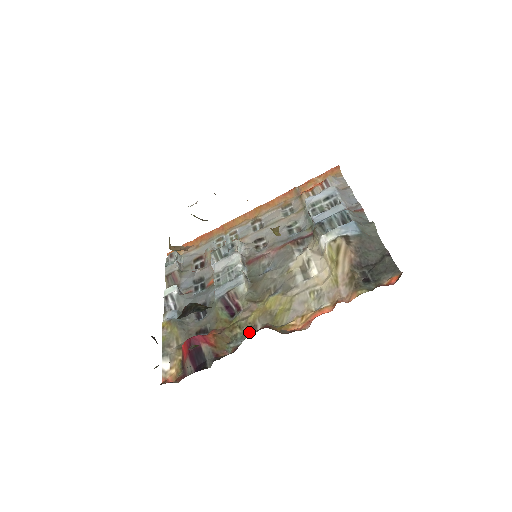
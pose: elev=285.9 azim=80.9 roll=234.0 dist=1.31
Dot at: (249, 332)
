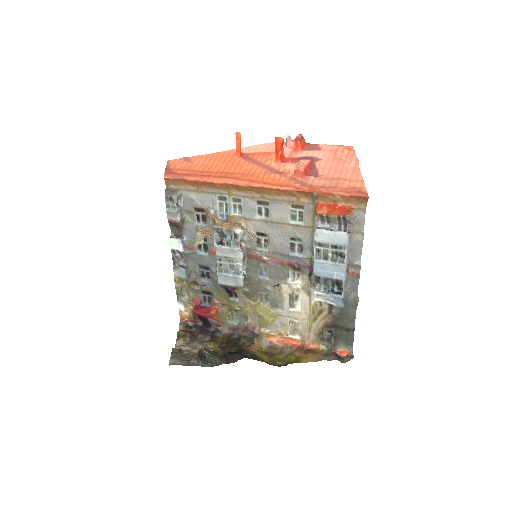
Dot at: (242, 320)
